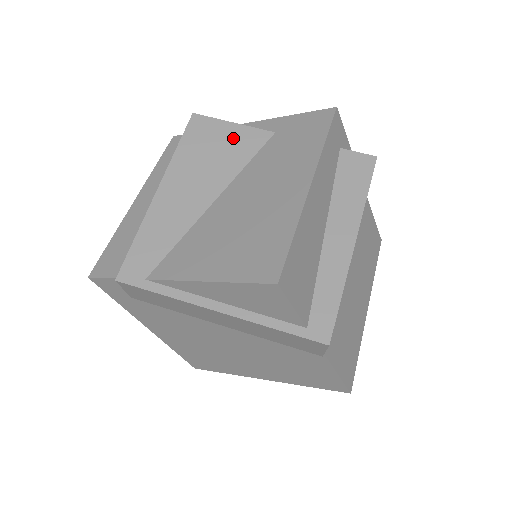
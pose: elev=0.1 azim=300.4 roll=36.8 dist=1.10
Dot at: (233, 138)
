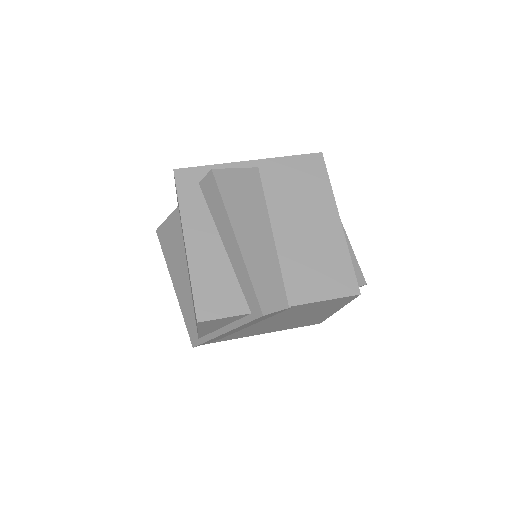
Dot at: (172, 228)
